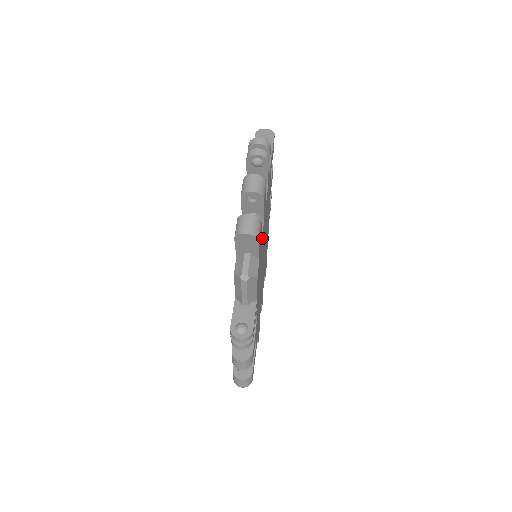
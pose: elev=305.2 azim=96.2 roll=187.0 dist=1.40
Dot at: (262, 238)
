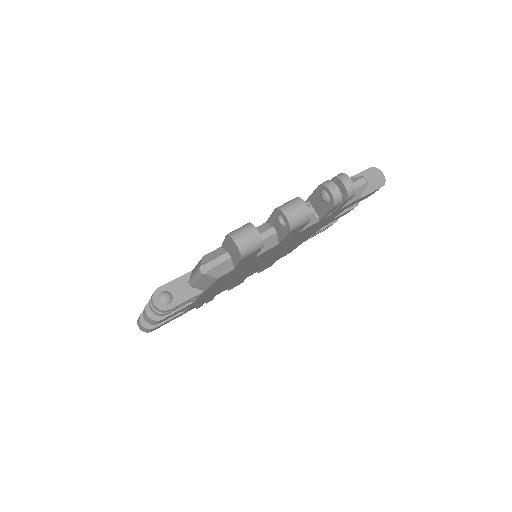
Dot at: (261, 255)
